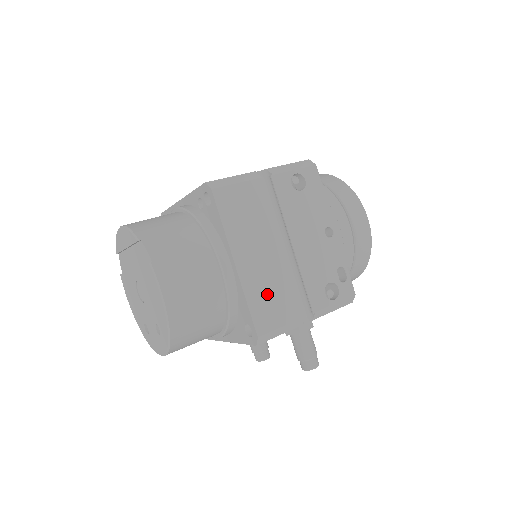
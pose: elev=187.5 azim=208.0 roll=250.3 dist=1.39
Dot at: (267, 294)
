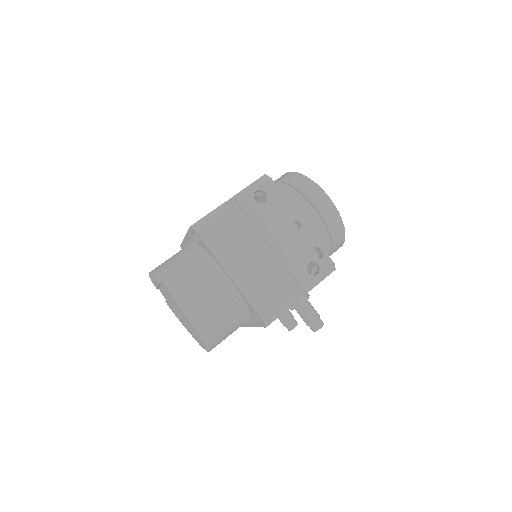
Dot at: (261, 289)
